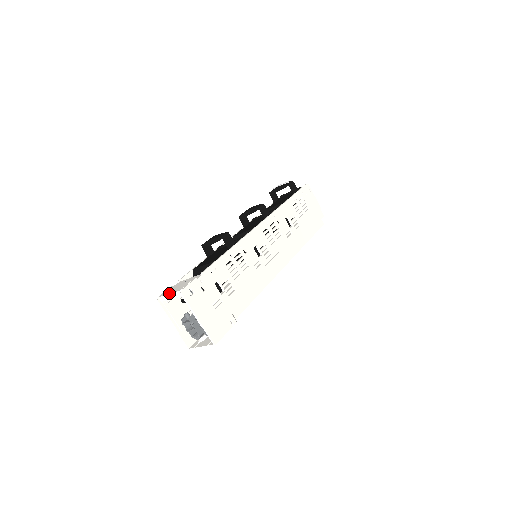
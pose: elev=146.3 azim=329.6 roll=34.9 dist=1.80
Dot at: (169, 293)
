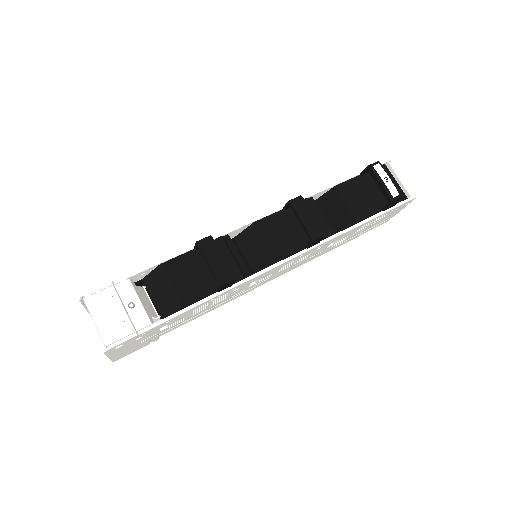
Dot at: (95, 320)
